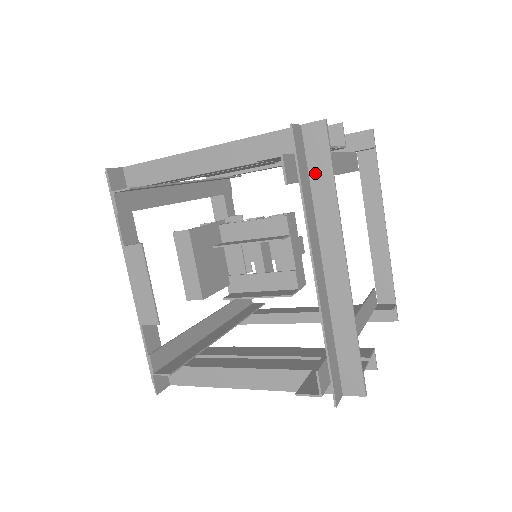
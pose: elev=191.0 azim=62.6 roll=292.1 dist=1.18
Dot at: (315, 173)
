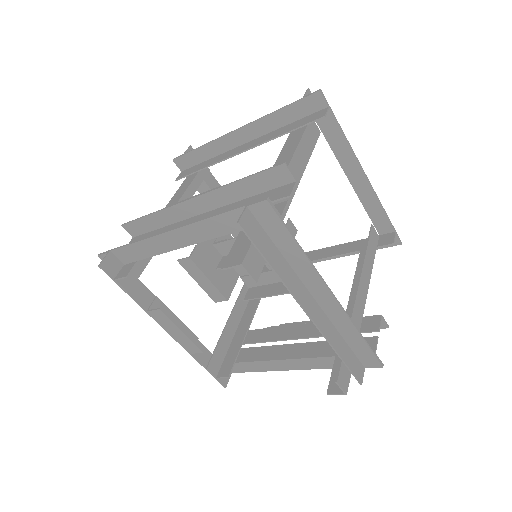
Dot at: (277, 239)
